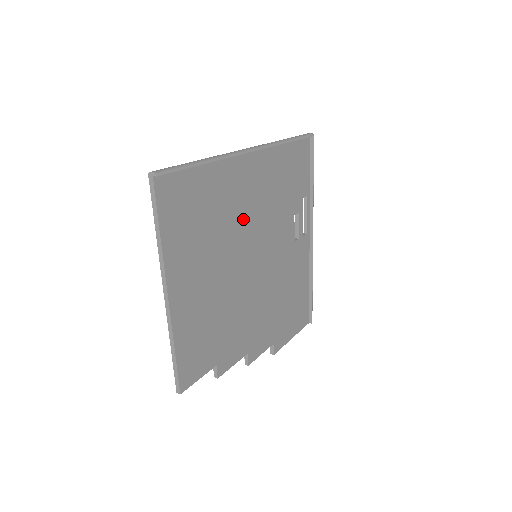
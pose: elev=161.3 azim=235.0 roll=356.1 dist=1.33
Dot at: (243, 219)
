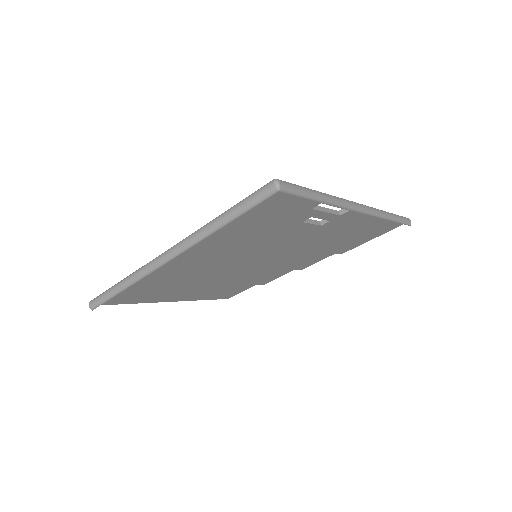
Dot at: (210, 265)
